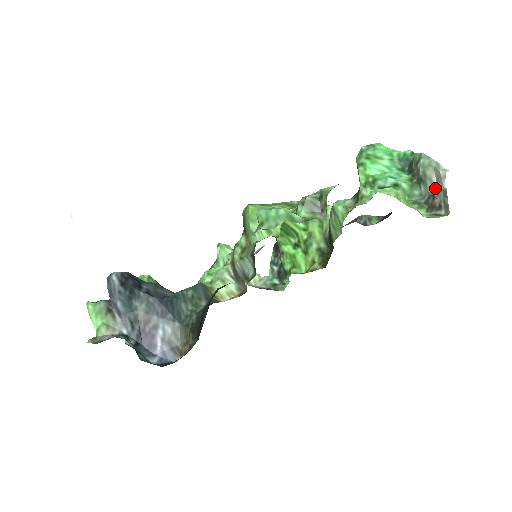
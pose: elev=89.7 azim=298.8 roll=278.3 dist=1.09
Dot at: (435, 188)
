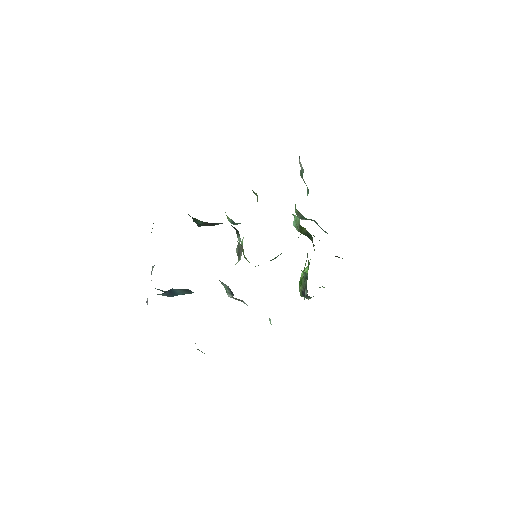
Dot at: occluded
